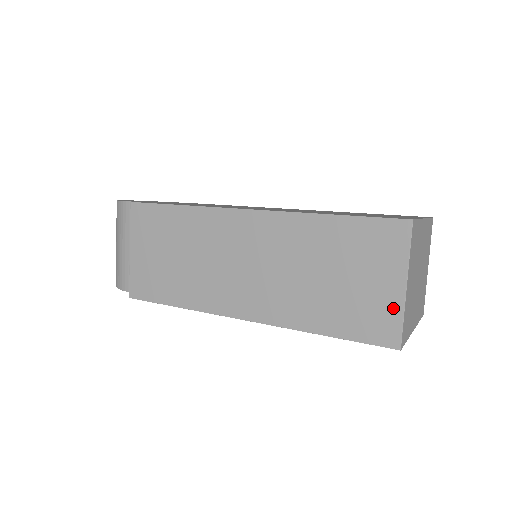
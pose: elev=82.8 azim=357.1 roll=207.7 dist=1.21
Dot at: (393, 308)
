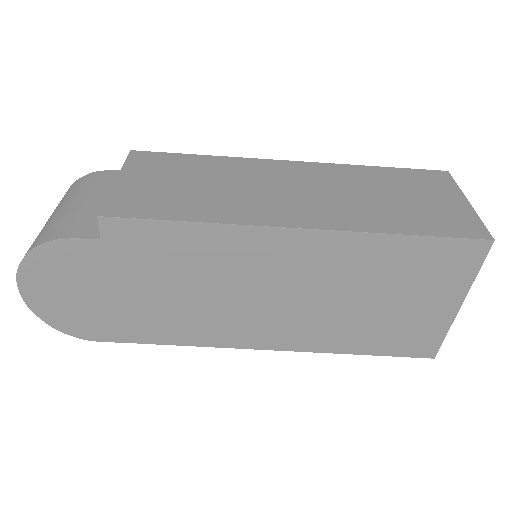
Dot at: (467, 214)
